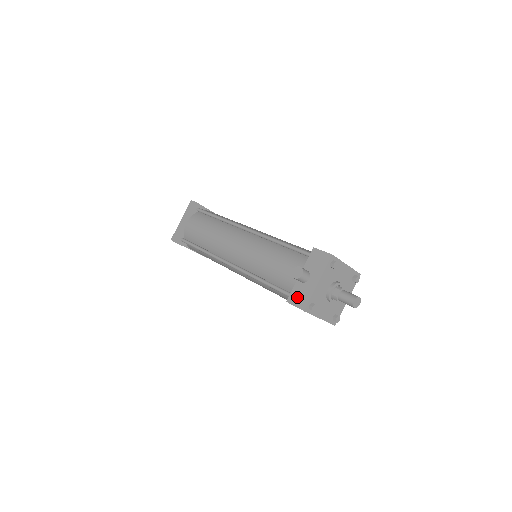
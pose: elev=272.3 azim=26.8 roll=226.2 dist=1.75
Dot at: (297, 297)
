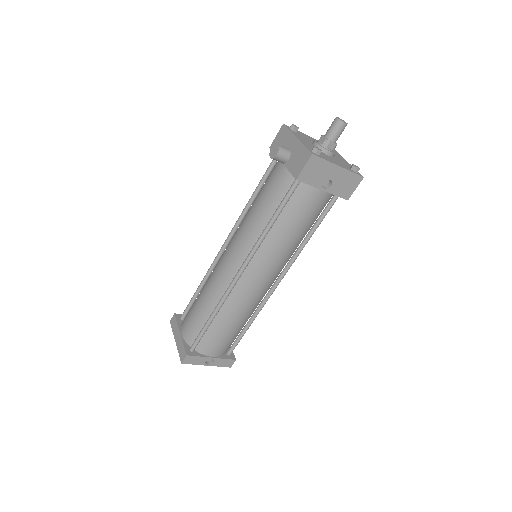
Dot at: (297, 164)
